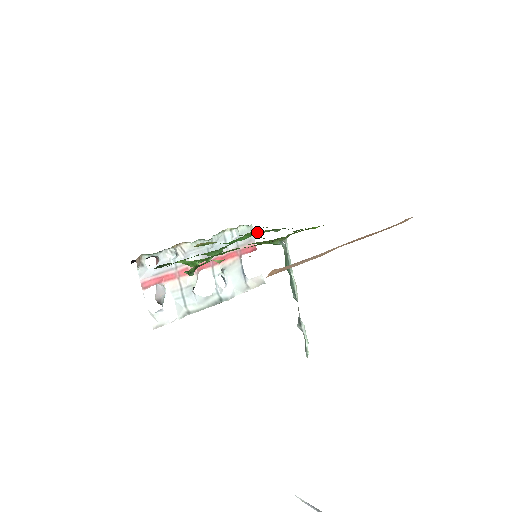
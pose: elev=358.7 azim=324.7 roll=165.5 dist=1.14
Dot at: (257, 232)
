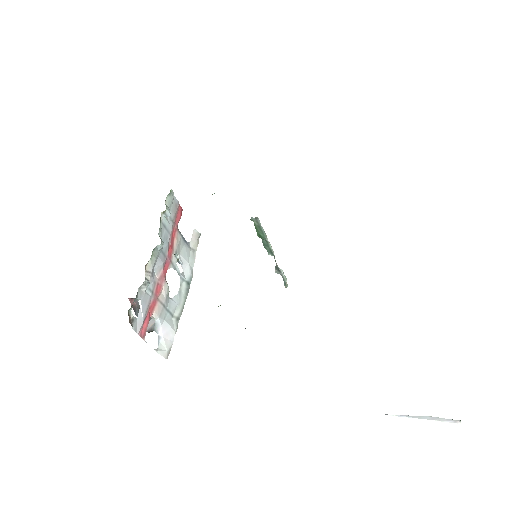
Dot at: occluded
